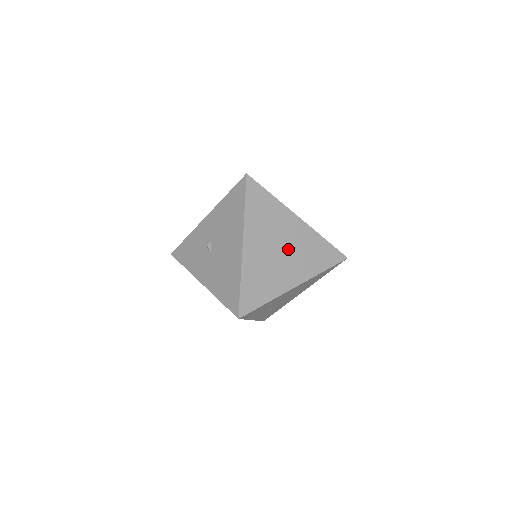
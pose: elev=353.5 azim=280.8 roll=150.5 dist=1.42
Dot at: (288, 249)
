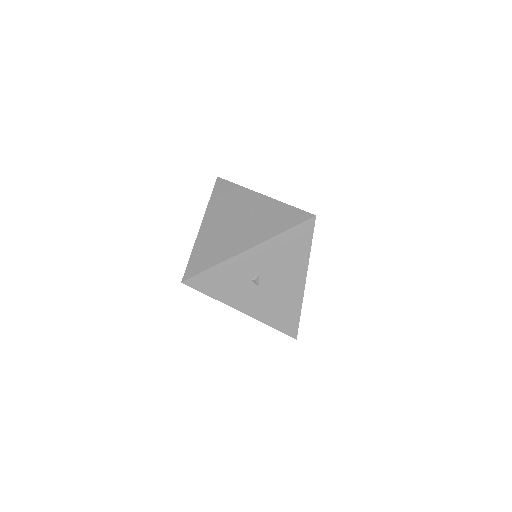
Dot at: occluded
